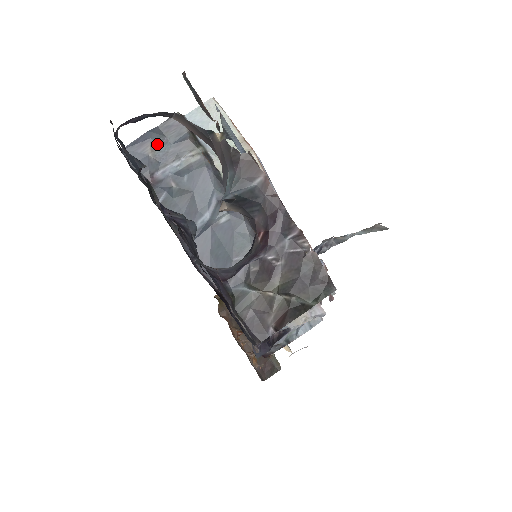
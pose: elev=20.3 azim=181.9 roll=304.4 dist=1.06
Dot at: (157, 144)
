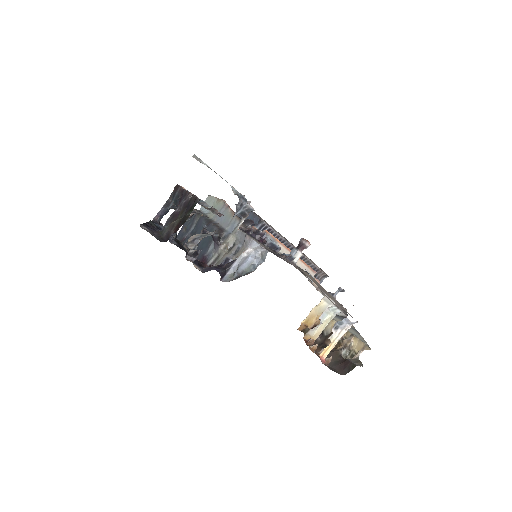
Dot at: (186, 225)
